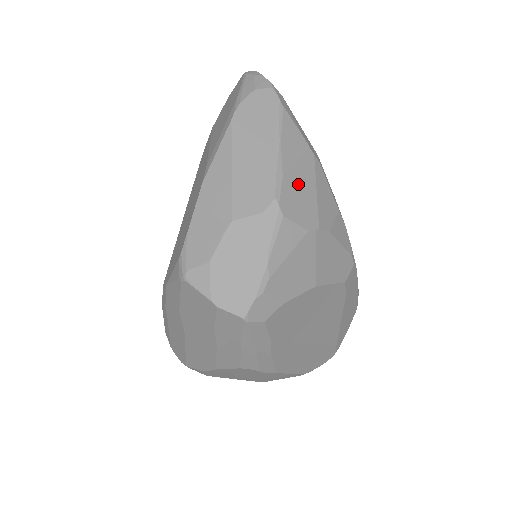
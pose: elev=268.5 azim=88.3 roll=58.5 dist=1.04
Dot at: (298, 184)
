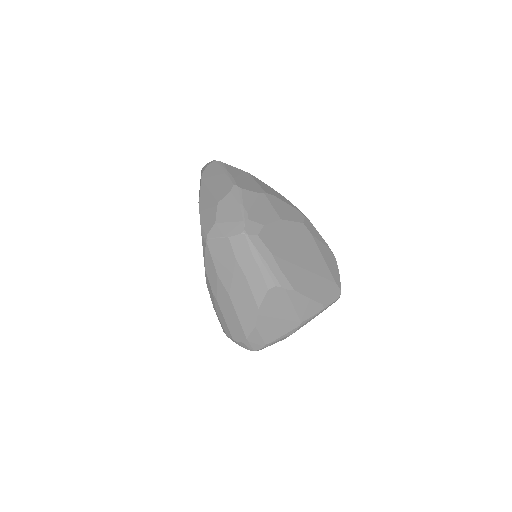
Dot at: (244, 181)
